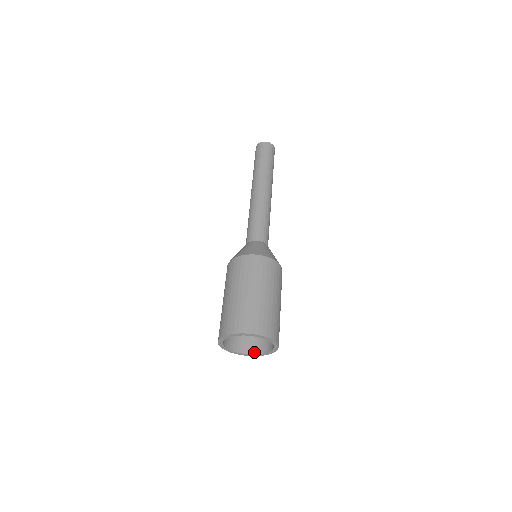
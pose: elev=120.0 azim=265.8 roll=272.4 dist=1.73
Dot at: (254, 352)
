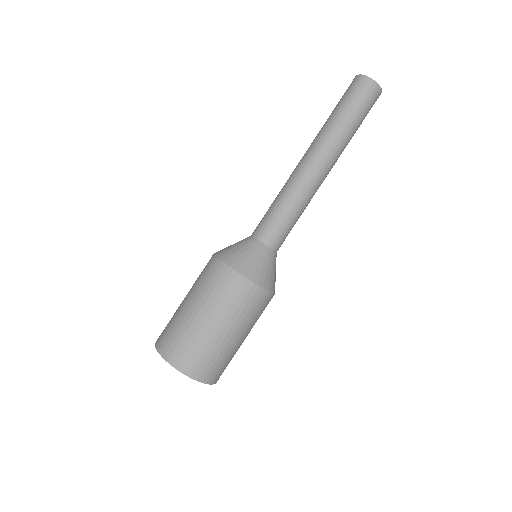
Dot at: occluded
